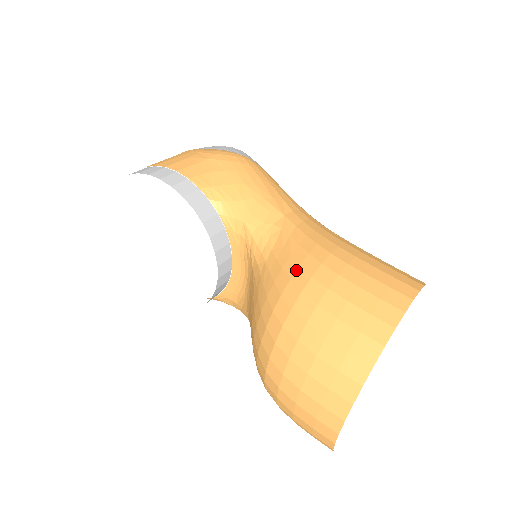
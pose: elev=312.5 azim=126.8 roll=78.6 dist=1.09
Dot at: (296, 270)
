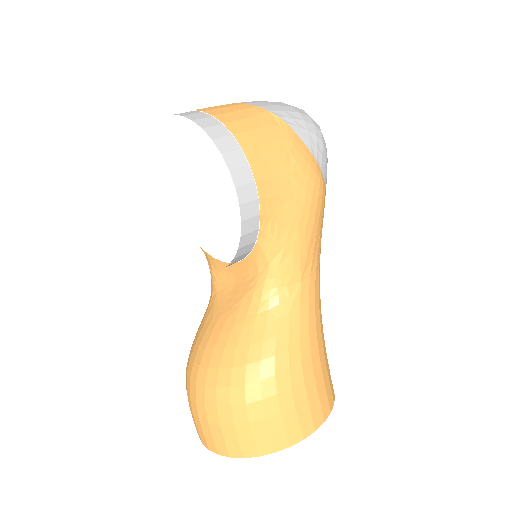
Dot at: (270, 357)
